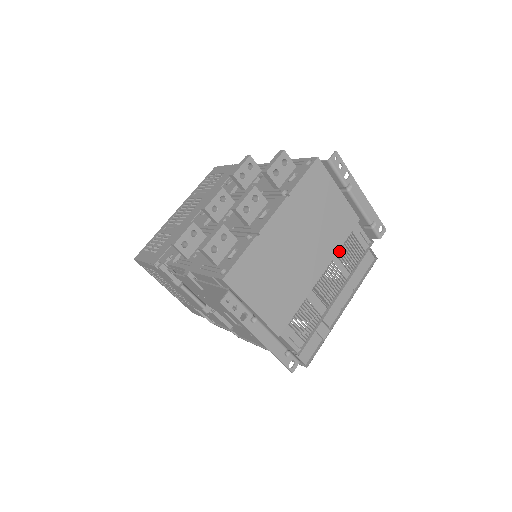
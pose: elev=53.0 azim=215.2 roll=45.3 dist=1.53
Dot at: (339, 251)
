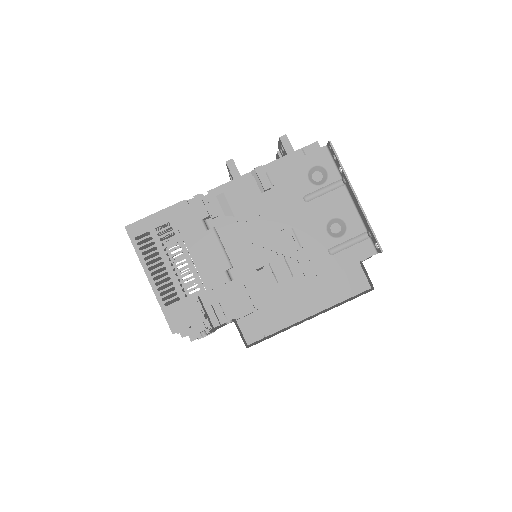
Dot at: occluded
